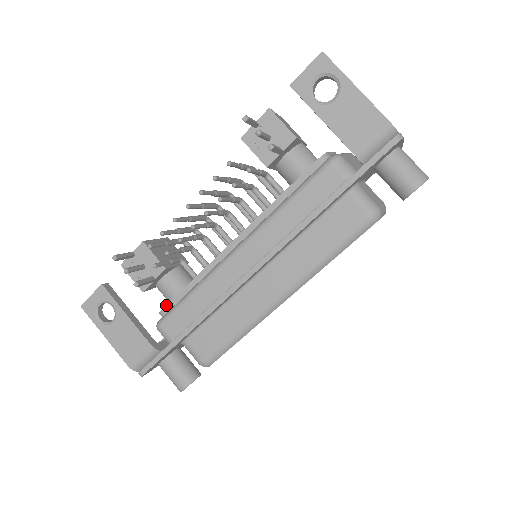
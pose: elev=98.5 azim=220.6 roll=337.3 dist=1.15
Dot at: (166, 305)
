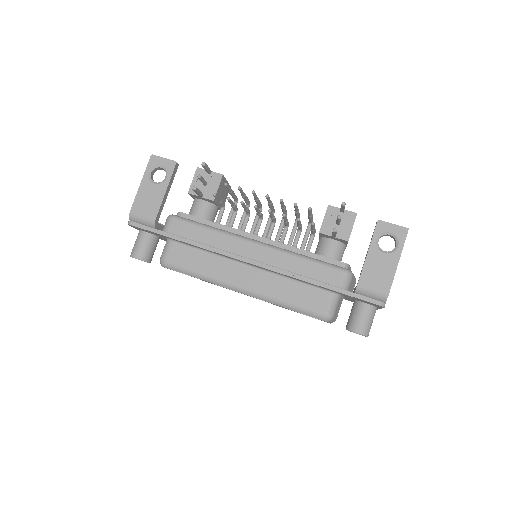
Dot at: (188, 214)
